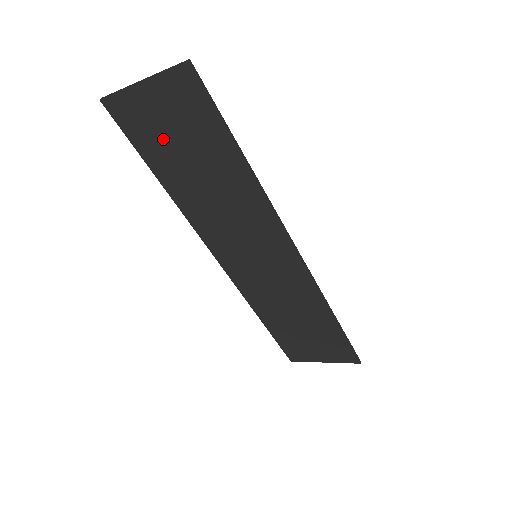
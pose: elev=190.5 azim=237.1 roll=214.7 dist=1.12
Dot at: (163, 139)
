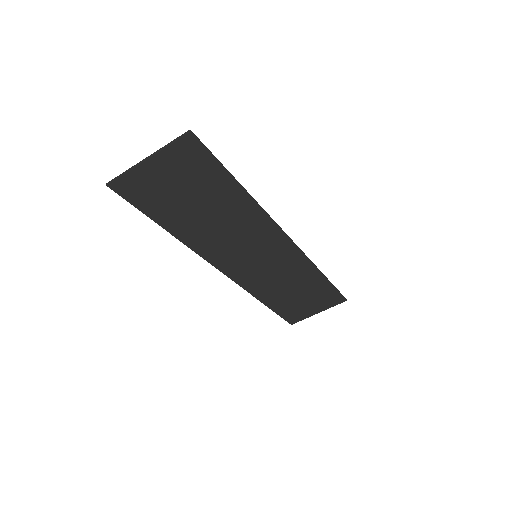
Dot at: (169, 197)
